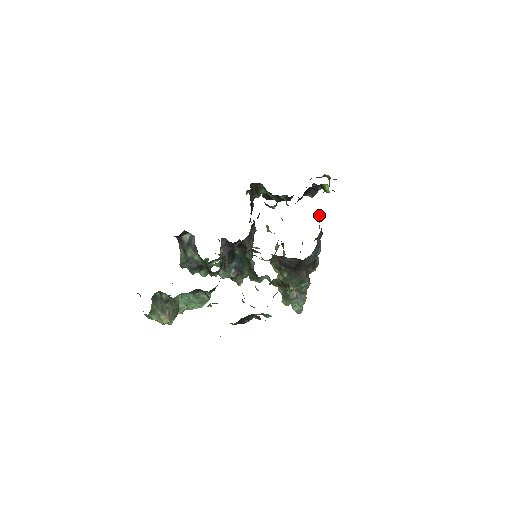
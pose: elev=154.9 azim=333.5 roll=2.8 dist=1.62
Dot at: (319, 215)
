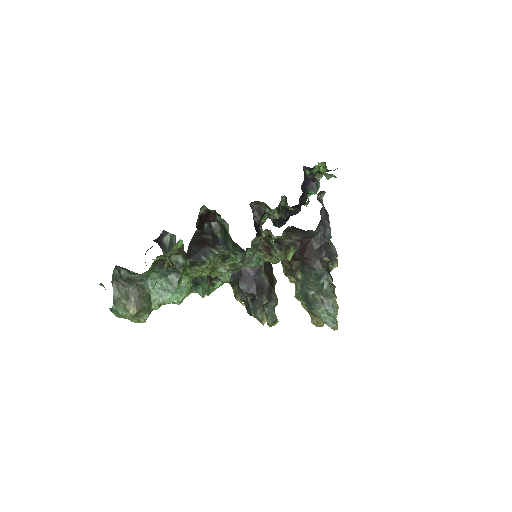
Dot at: (319, 196)
